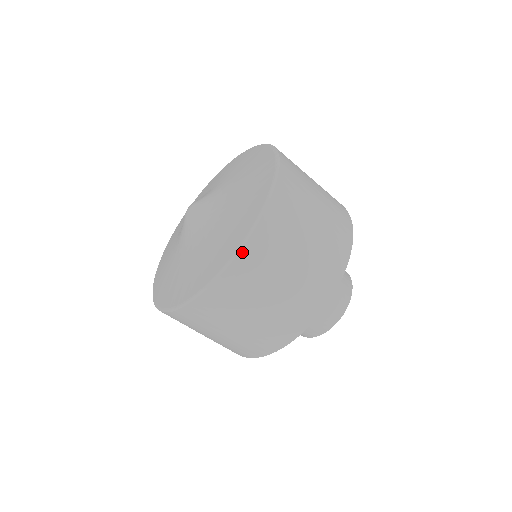
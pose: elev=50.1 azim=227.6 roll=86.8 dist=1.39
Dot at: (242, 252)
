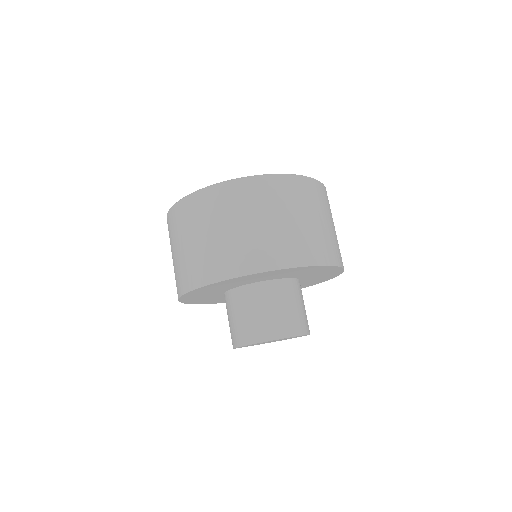
Dot at: (264, 177)
